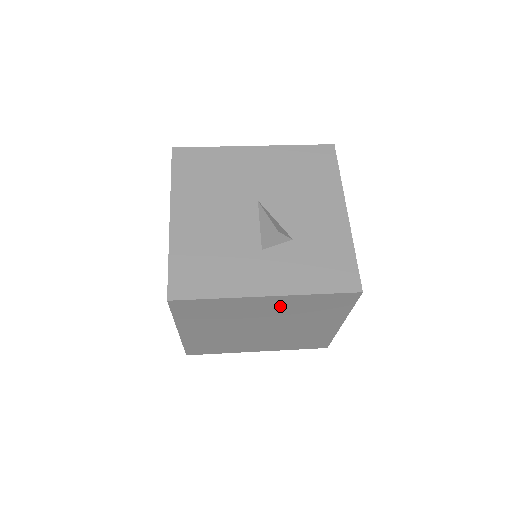
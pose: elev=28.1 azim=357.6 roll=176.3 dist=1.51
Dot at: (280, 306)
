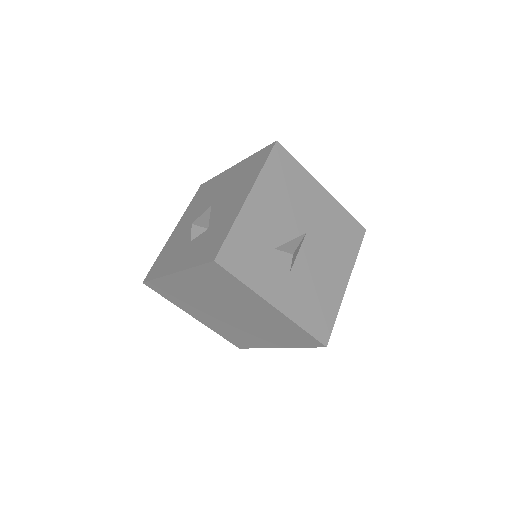
Dot at: (197, 284)
